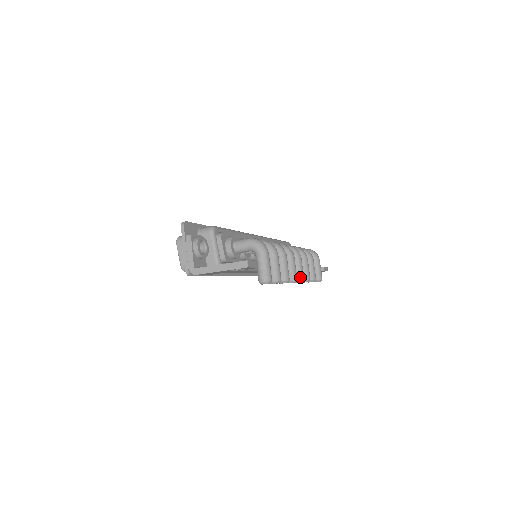
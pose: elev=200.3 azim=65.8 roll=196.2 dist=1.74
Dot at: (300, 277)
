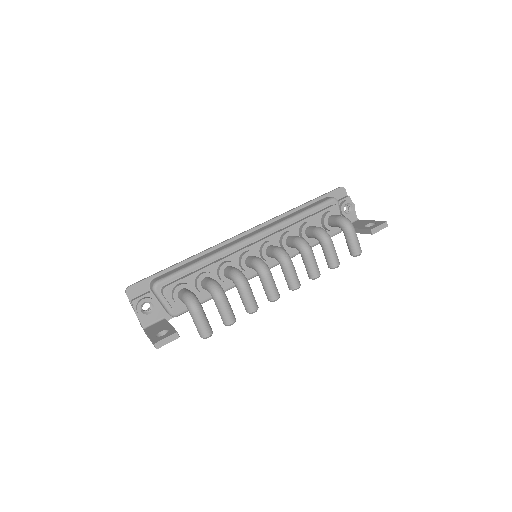
Dot at: (291, 286)
